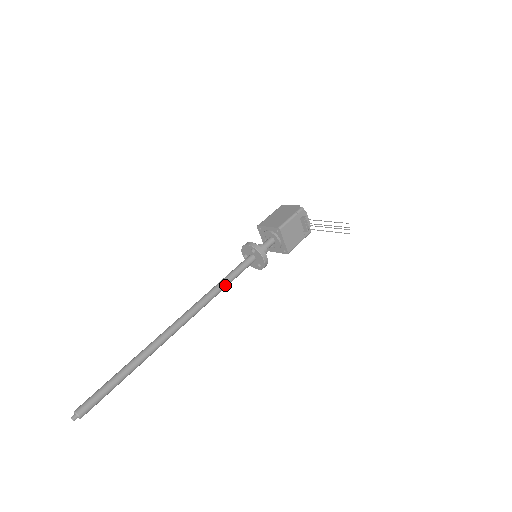
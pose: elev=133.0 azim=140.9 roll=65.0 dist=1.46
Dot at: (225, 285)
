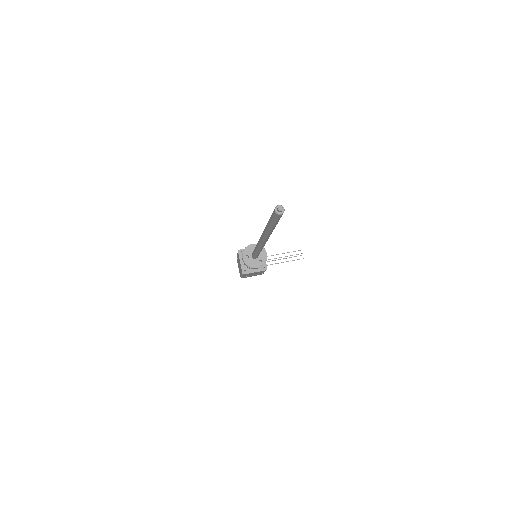
Dot at: occluded
